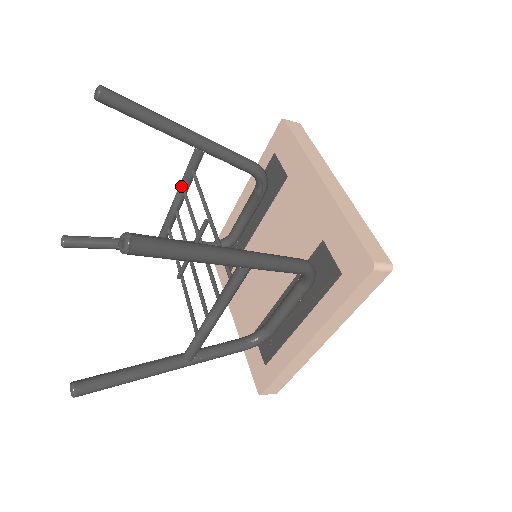
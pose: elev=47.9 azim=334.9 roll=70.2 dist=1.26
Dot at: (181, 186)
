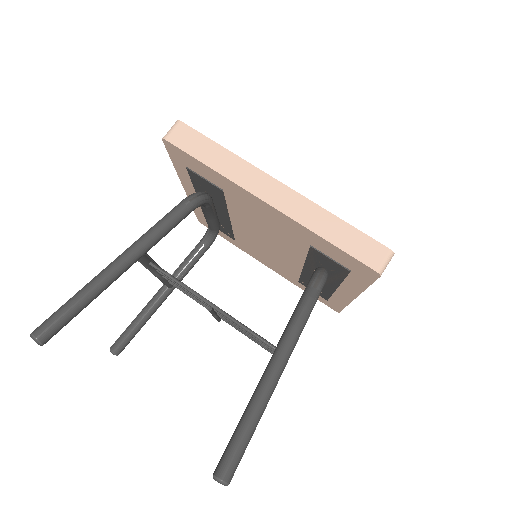
Dot at: (150, 271)
